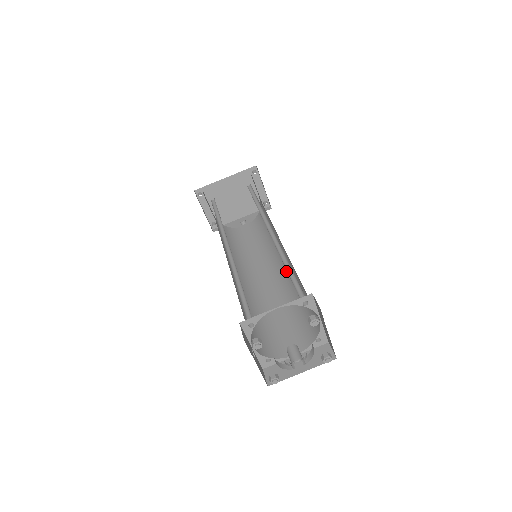
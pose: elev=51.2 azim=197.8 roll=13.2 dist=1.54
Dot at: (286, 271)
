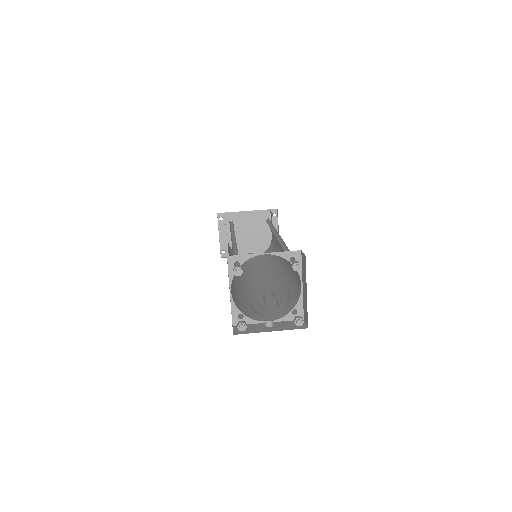
Dot at: (280, 275)
